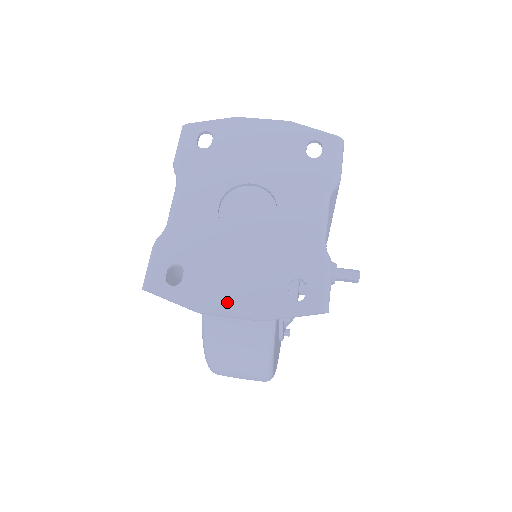
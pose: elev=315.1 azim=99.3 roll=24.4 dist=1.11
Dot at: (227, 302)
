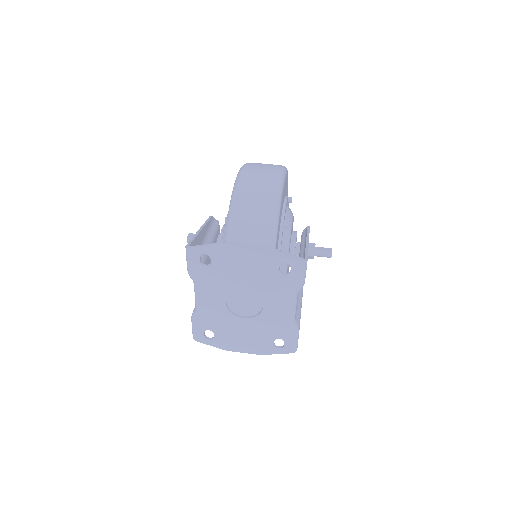
Dot at: (241, 347)
